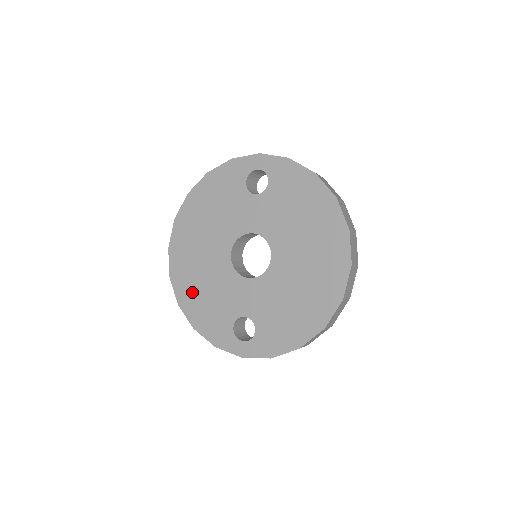
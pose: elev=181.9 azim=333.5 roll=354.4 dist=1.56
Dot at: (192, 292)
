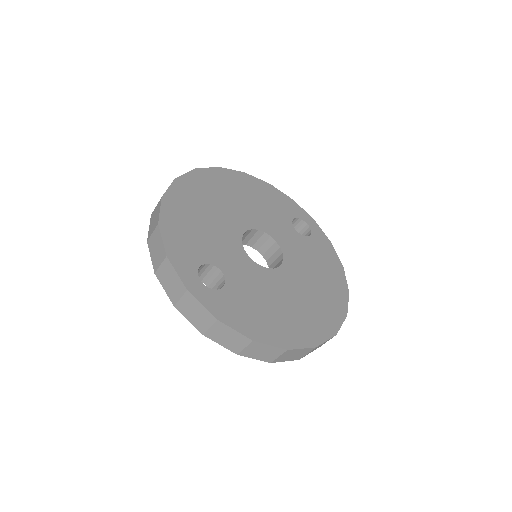
Dot at: (187, 207)
